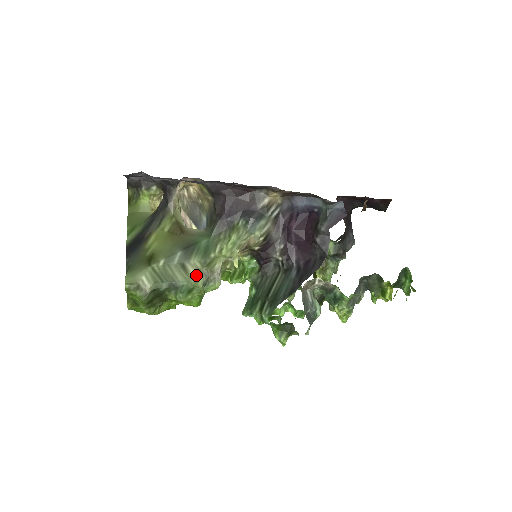
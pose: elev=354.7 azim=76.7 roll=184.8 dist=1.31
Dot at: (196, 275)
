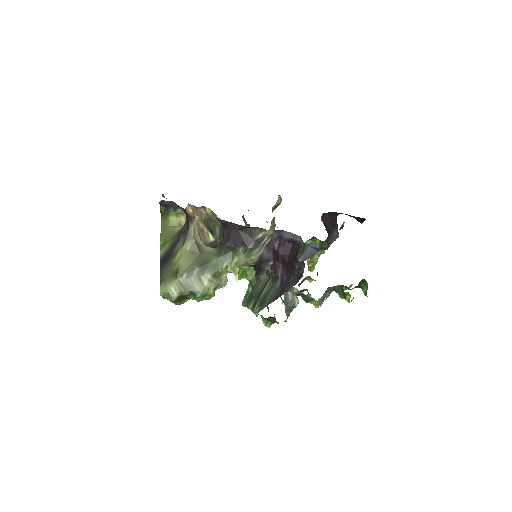
Dot at: (208, 285)
